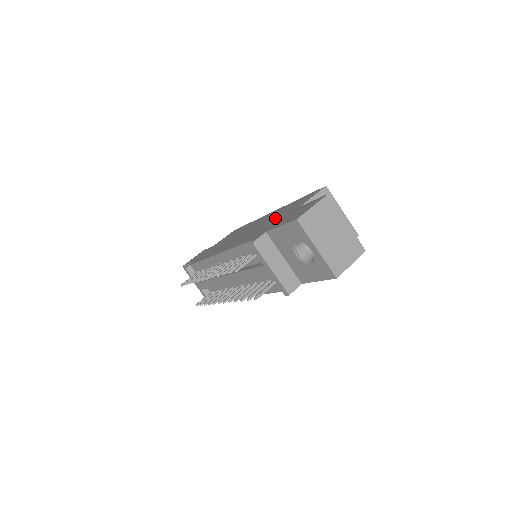
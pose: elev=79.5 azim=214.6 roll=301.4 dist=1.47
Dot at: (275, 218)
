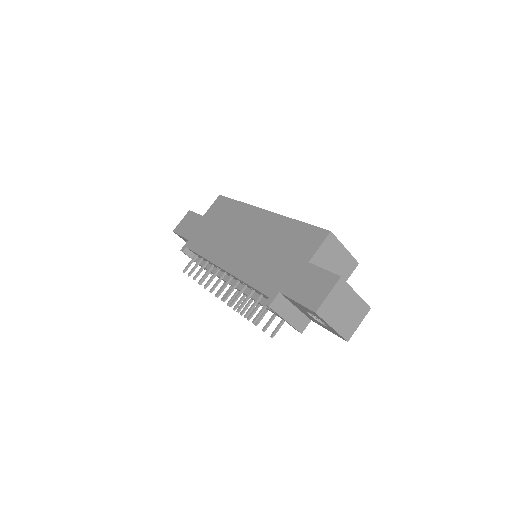
Dot at: (280, 253)
